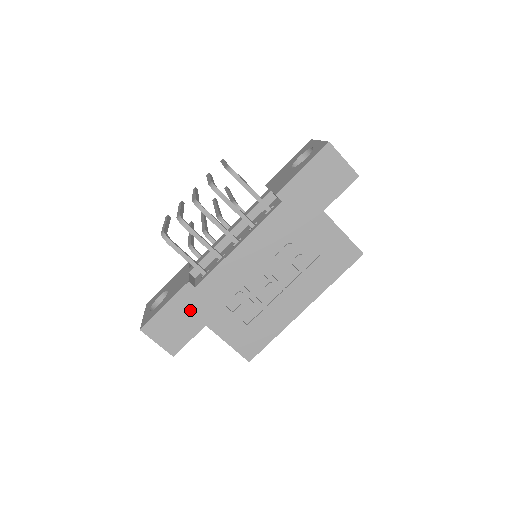
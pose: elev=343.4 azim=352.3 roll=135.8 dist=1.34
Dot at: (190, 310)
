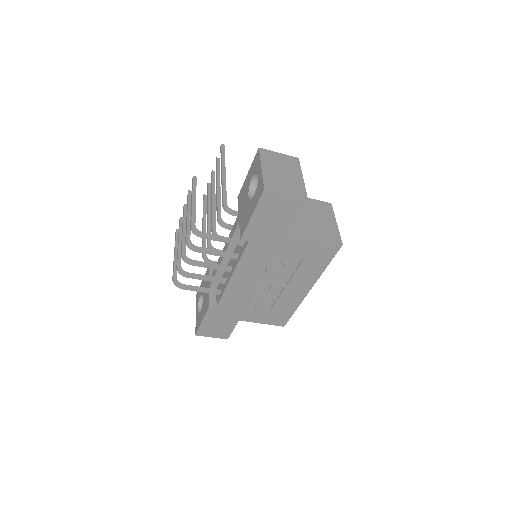
Dot at: (222, 317)
